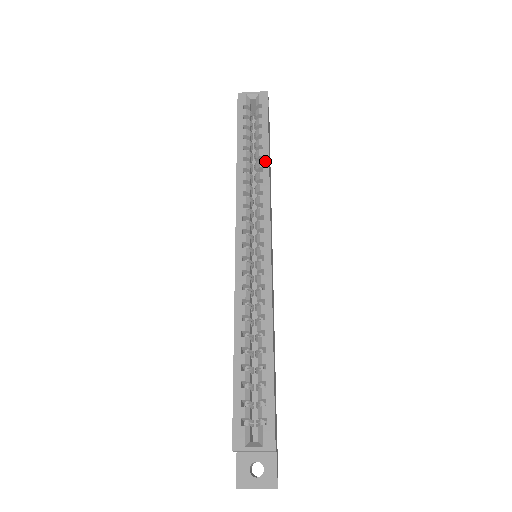
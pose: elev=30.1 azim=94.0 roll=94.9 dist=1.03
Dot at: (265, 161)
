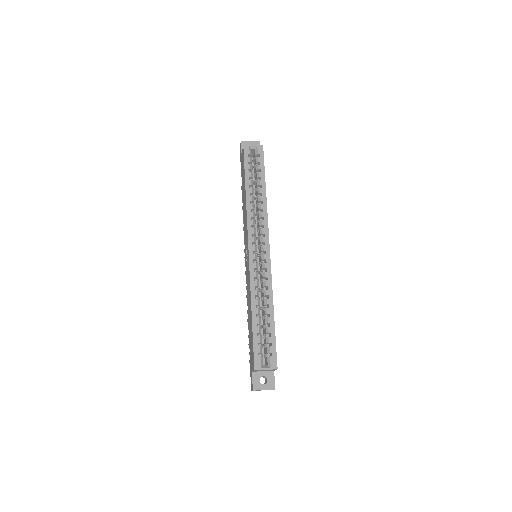
Dot at: (264, 196)
